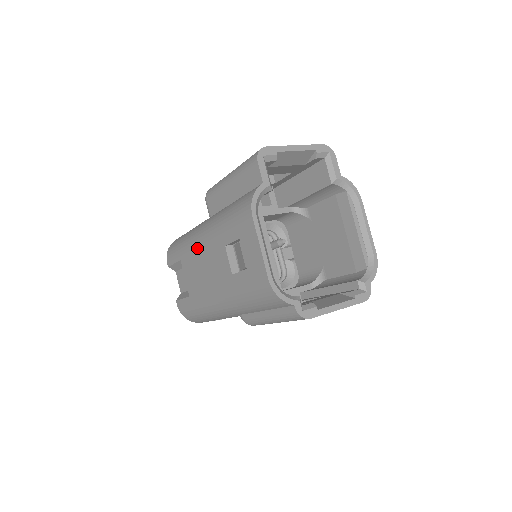
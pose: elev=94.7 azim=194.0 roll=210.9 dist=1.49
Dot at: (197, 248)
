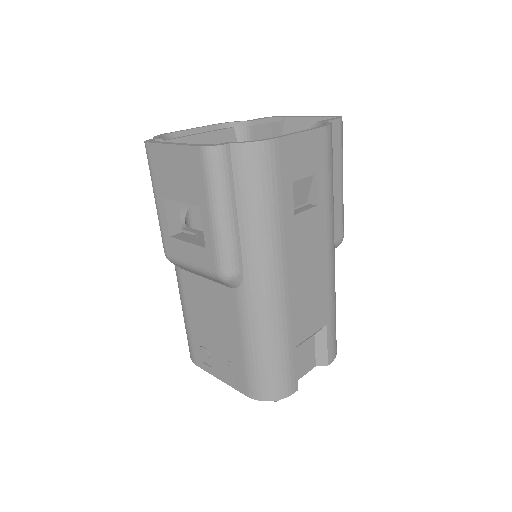
Dot at: occluded
